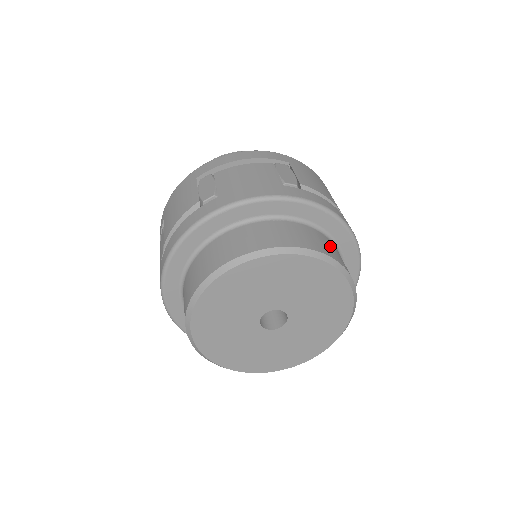
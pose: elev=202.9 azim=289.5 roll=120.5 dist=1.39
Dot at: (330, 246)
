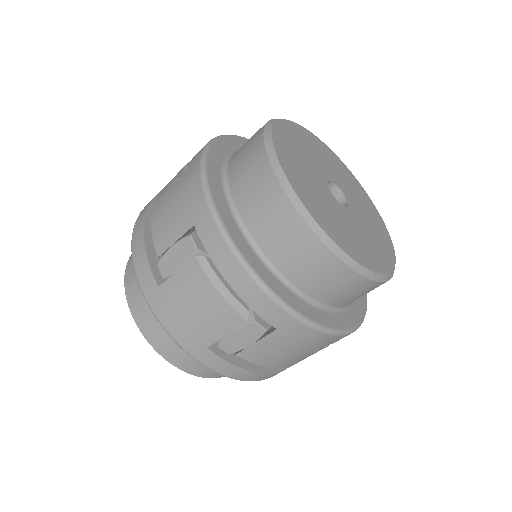
Dot at: occluded
